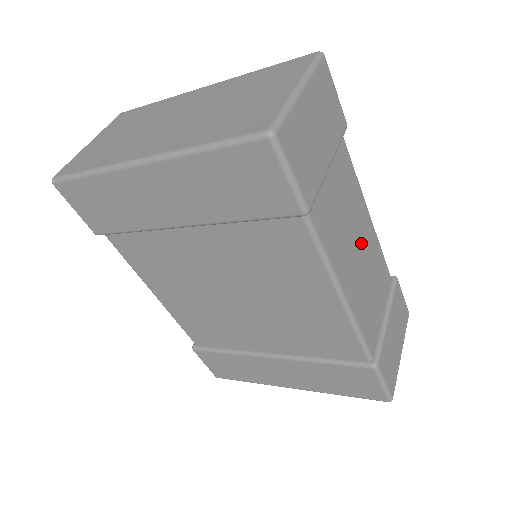
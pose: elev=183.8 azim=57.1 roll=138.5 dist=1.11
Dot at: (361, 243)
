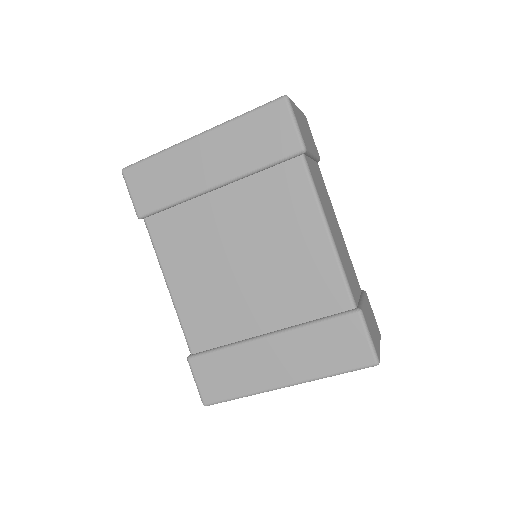
Dot at: (336, 228)
